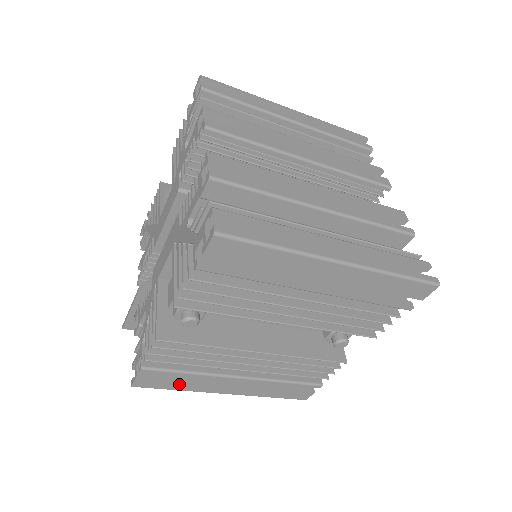
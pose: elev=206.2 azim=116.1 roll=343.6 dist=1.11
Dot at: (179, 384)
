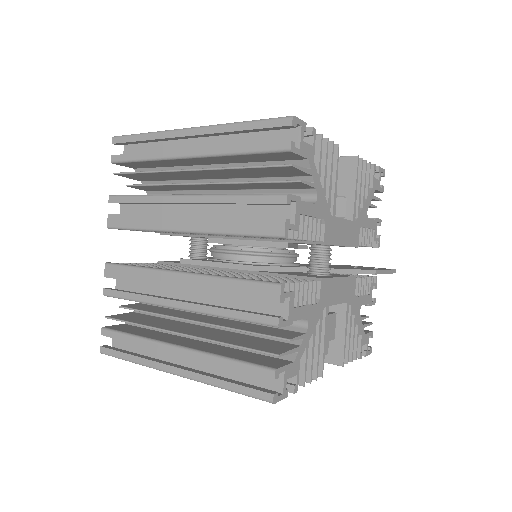
Dot at: occluded
